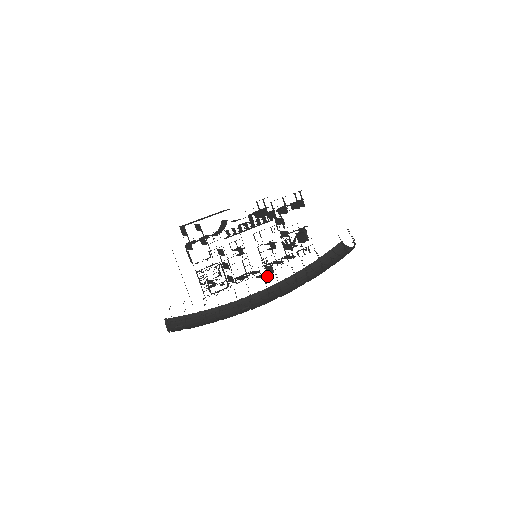
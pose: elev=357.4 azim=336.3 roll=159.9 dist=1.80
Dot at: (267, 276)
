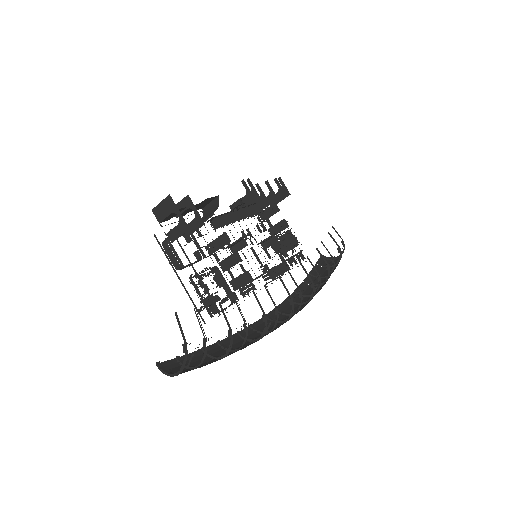
Dot at: (283, 274)
